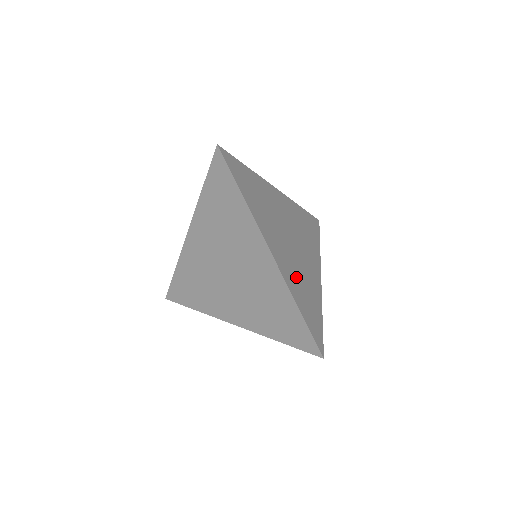
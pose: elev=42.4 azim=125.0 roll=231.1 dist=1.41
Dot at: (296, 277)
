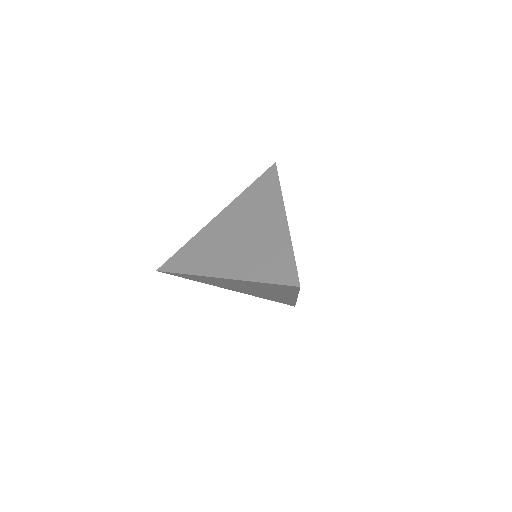
Dot at: occluded
